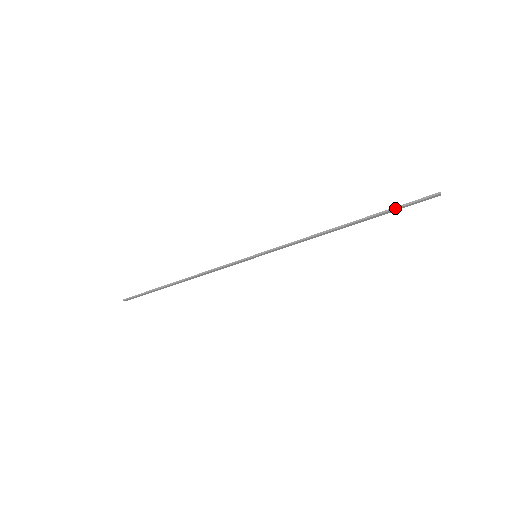
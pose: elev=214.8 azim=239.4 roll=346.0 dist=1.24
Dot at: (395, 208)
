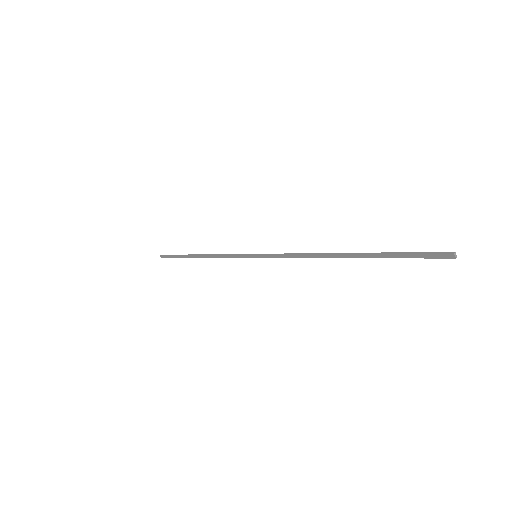
Dot at: (395, 253)
